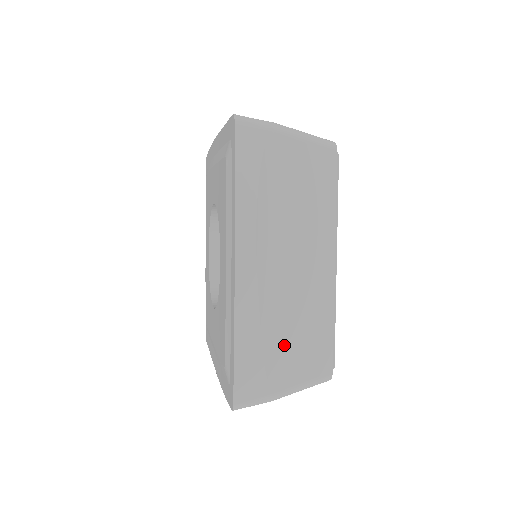
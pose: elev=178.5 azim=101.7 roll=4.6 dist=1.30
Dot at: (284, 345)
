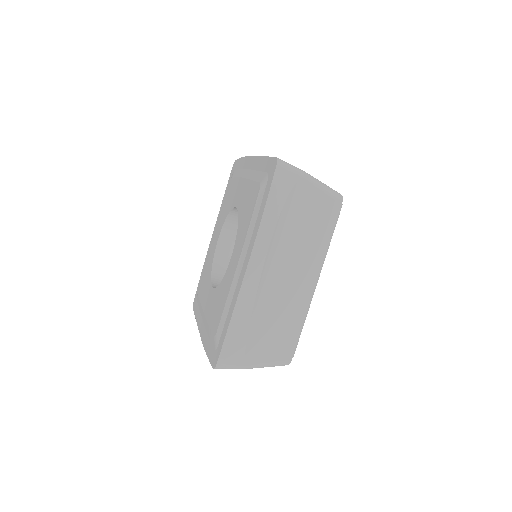
Dot at: occluded
